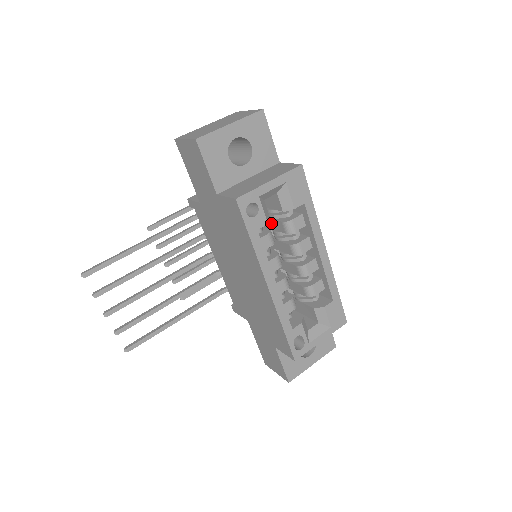
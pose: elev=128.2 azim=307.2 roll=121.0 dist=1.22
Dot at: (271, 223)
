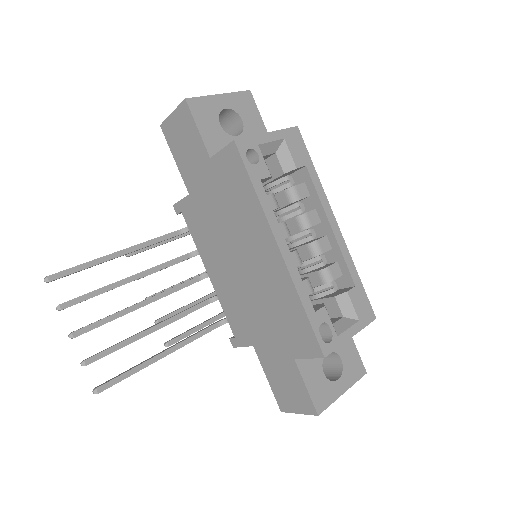
Dot at: occluded
